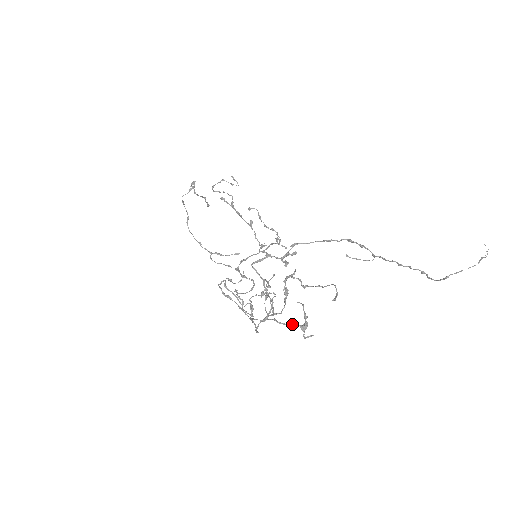
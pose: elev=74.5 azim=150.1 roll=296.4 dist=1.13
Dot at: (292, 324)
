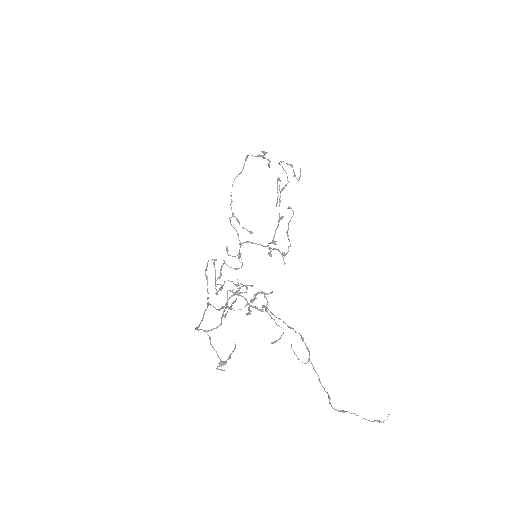
Dot at: (217, 354)
